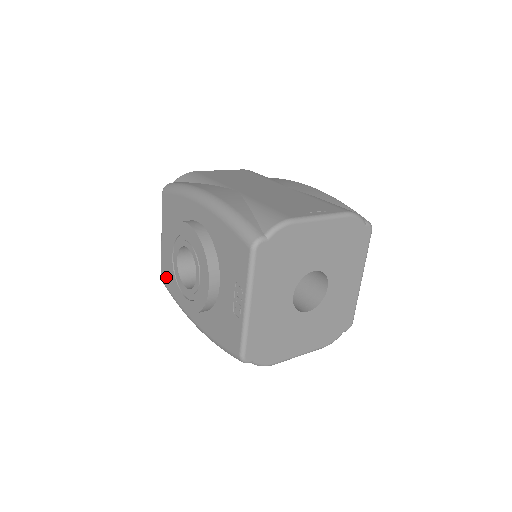
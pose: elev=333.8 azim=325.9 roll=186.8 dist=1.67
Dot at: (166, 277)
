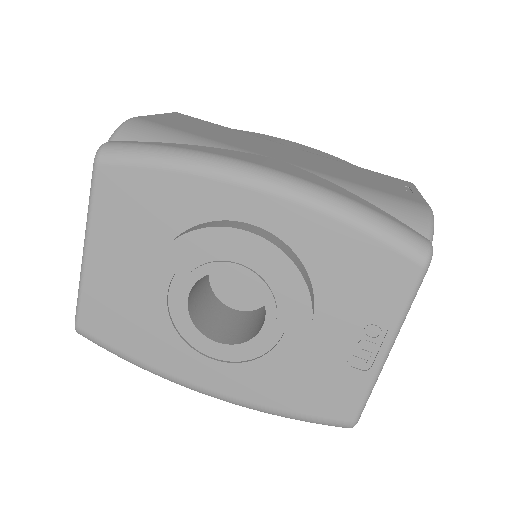
Dot at: (102, 325)
